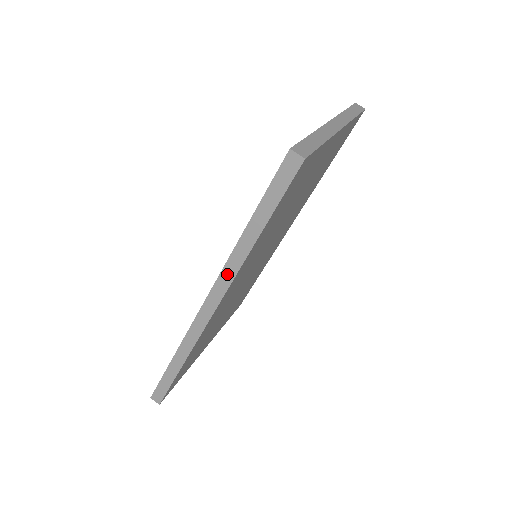
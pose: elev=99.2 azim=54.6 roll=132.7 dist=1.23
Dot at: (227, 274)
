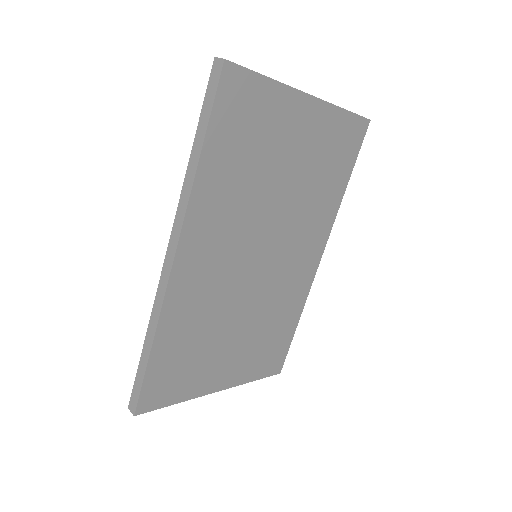
Dot at: (181, 209)
